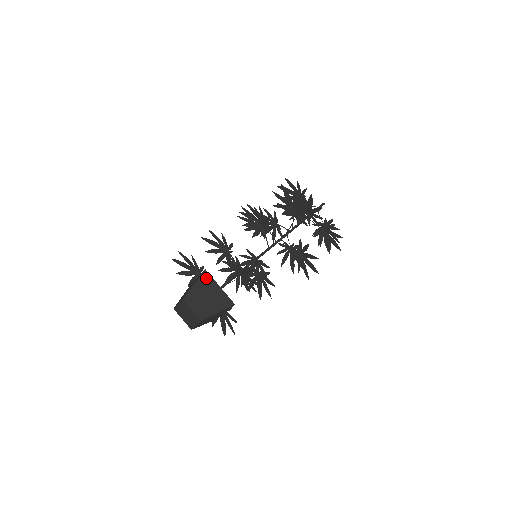
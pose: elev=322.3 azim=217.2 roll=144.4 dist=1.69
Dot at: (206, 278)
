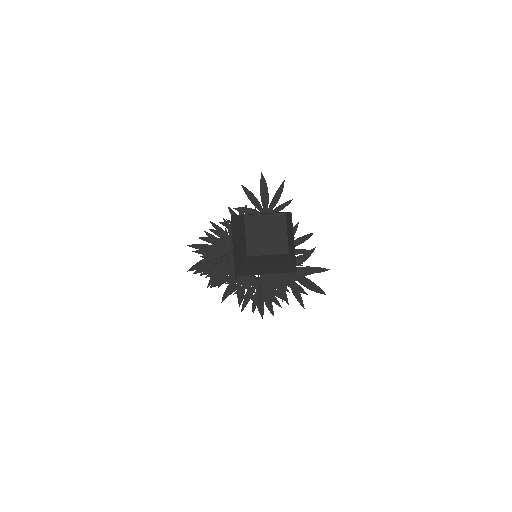
Dot at: occluded
